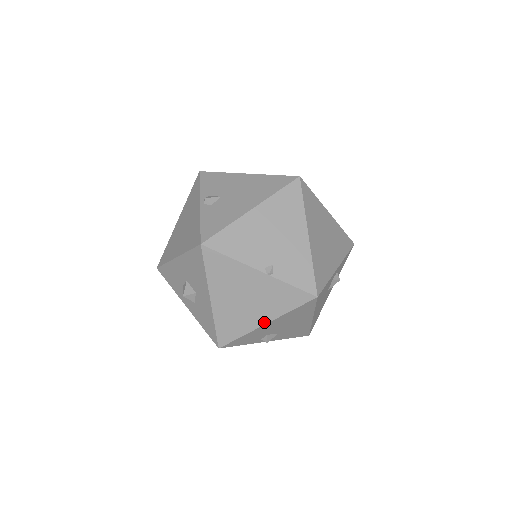
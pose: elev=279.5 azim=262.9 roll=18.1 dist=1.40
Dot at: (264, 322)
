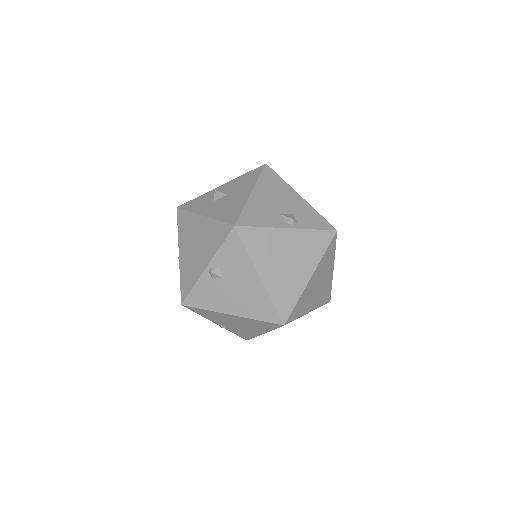
Dot at: occluded
